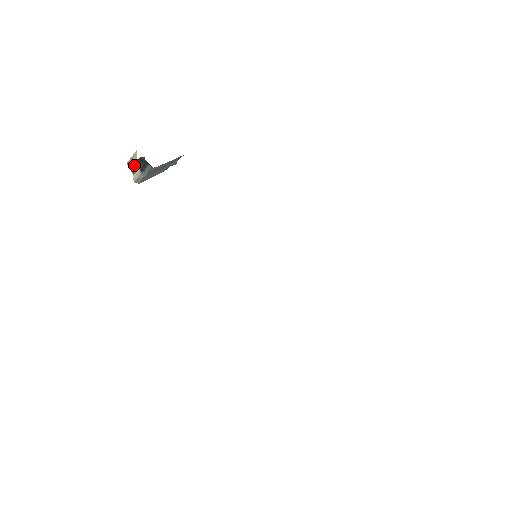
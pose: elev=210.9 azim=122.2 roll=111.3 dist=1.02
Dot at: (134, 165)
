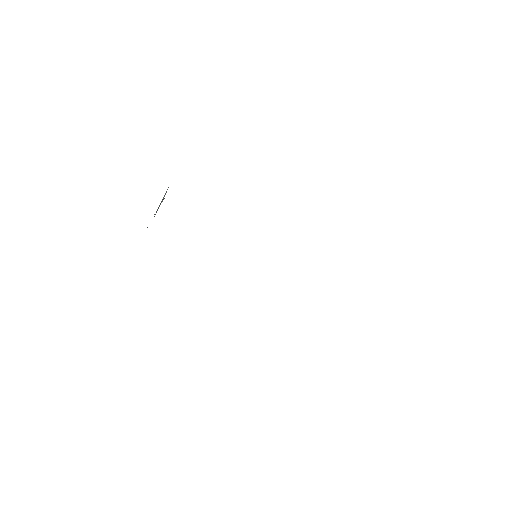
Dot at: occluded
